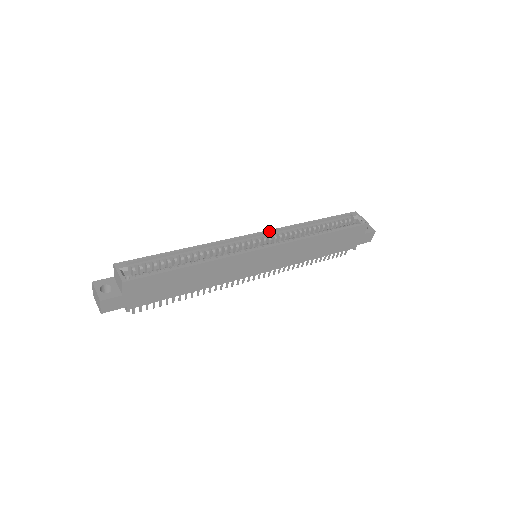
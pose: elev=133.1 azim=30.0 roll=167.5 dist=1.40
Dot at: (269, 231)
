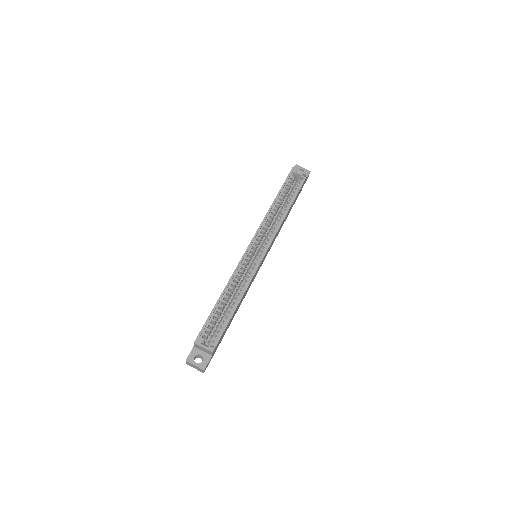
Dot at: (256, 234)
